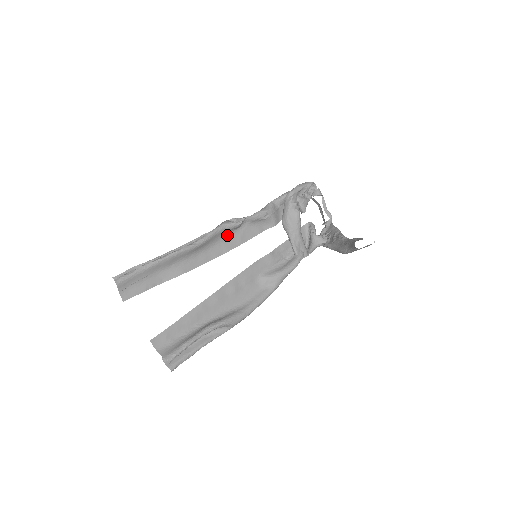
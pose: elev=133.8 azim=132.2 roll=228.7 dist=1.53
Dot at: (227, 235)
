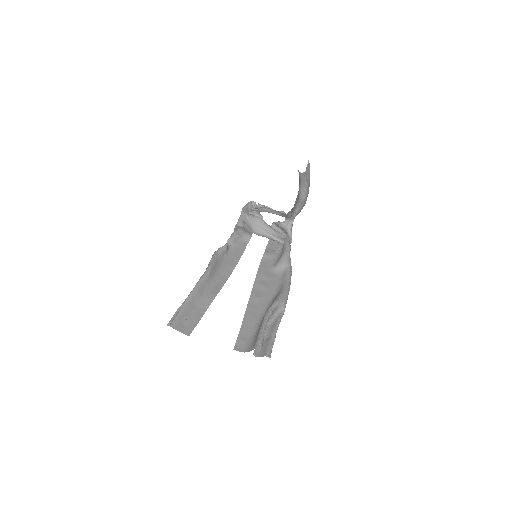
Dot at: (224, 259)
